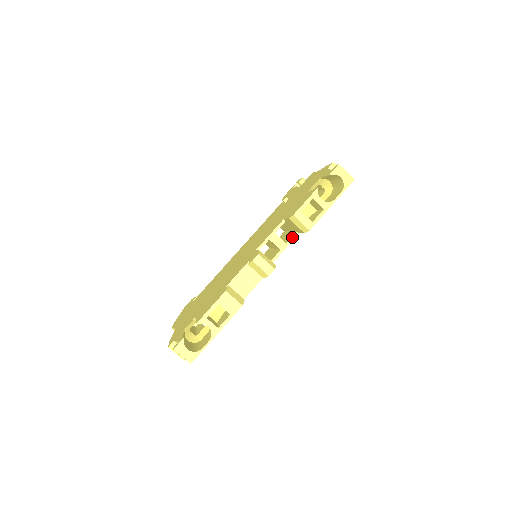
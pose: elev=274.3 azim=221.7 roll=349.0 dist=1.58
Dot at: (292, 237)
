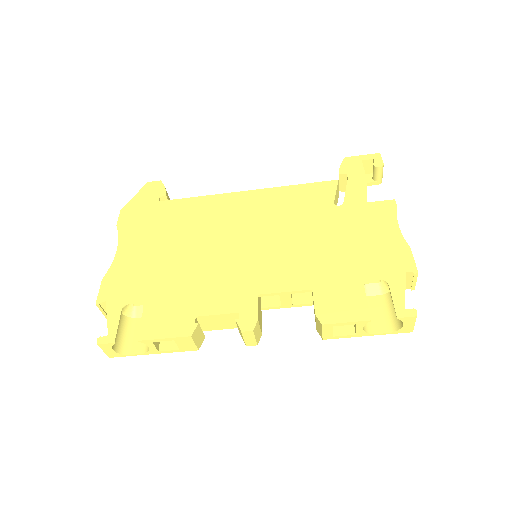
Dot at: (304, 304)
